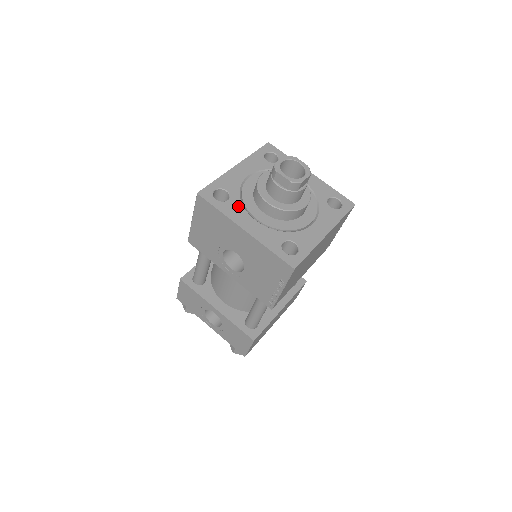
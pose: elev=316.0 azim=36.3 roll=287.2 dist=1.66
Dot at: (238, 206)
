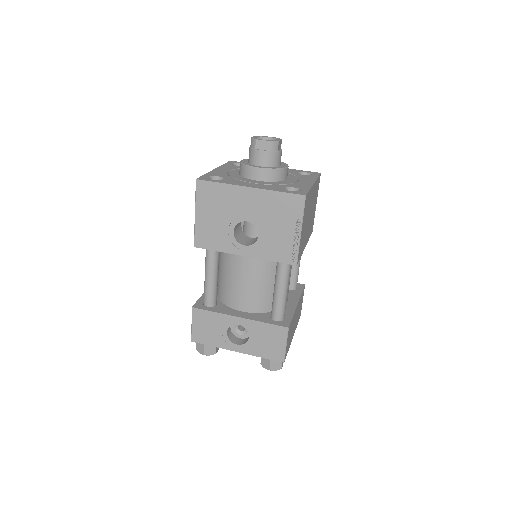
Dot at: (234, 180)
